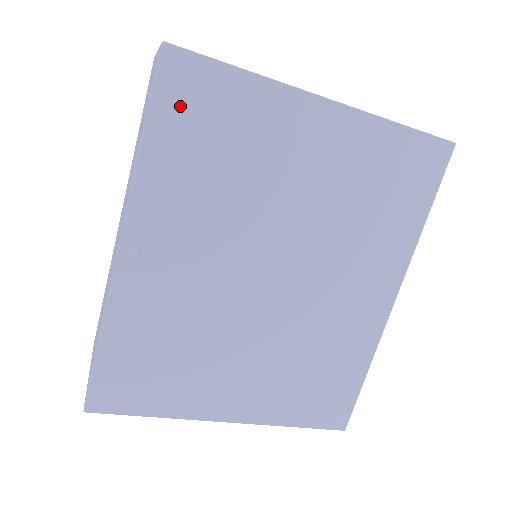
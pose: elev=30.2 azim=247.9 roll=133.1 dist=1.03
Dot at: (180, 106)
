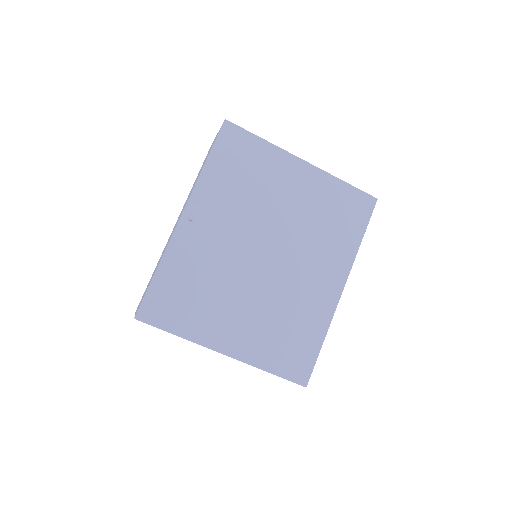
Dot at: (228, 149)
